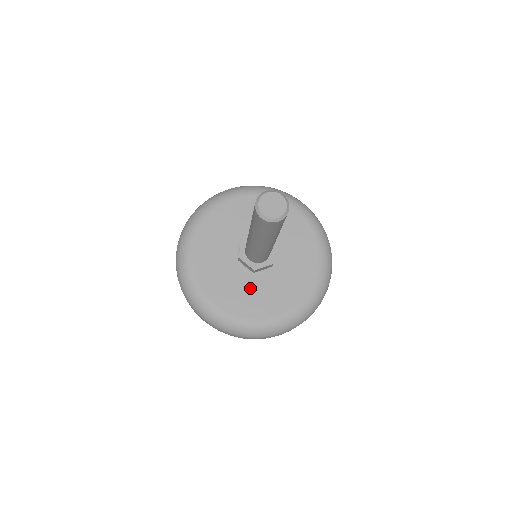
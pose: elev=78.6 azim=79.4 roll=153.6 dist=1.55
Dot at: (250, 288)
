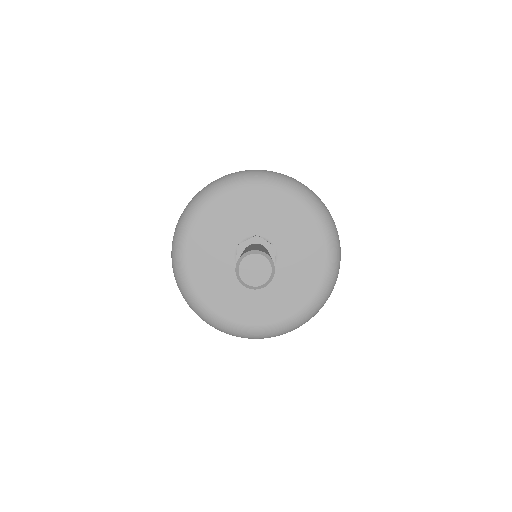
Dot at: (254, 293)
